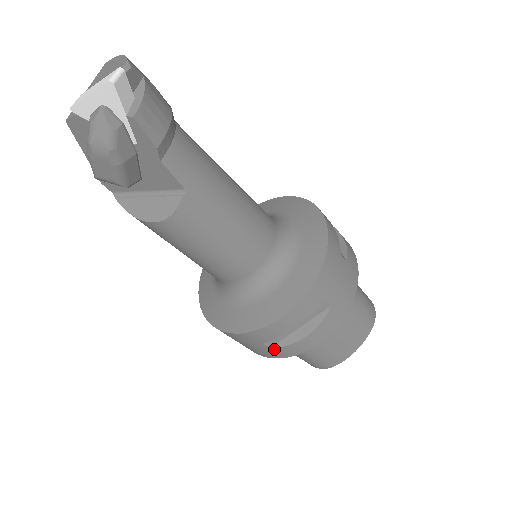
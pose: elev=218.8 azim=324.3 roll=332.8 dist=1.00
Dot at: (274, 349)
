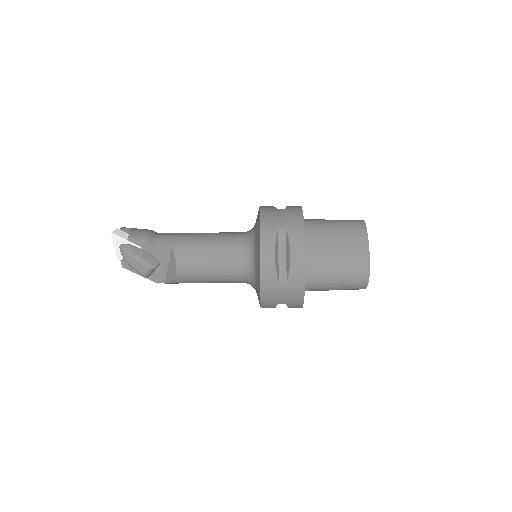
Dot at: (289, 280)
